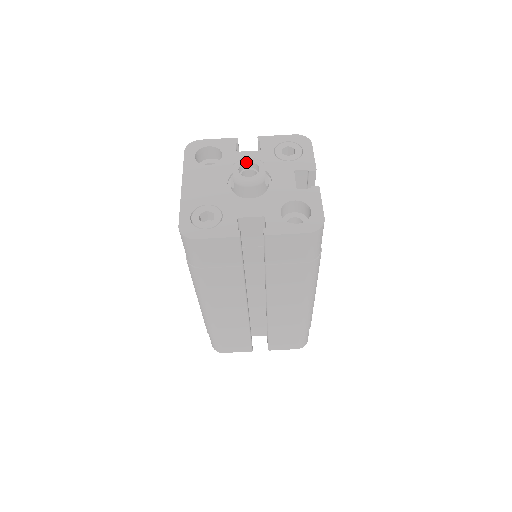
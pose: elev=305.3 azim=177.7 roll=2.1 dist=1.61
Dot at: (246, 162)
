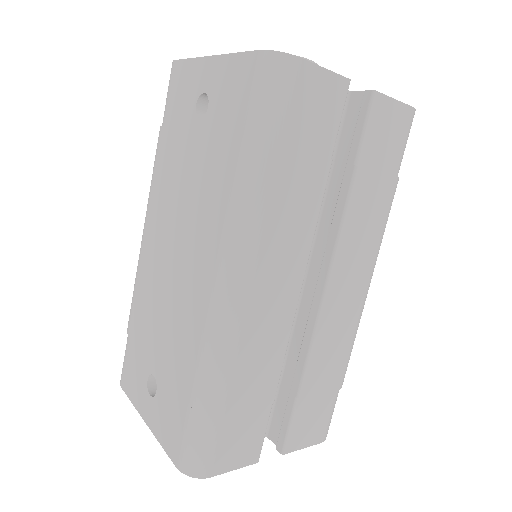
Dot at: occluded
